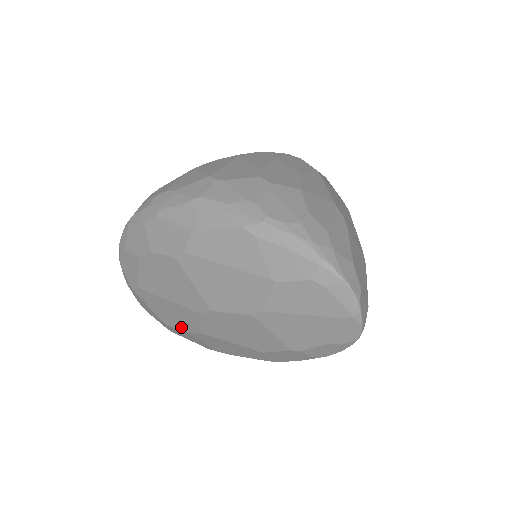
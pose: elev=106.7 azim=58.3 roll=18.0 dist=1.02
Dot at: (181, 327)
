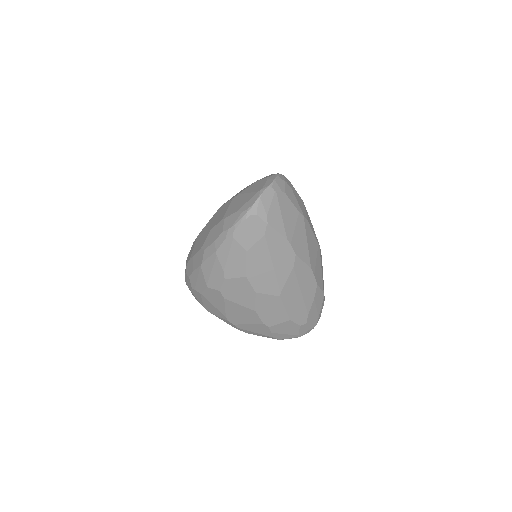
Dot at: occluded
